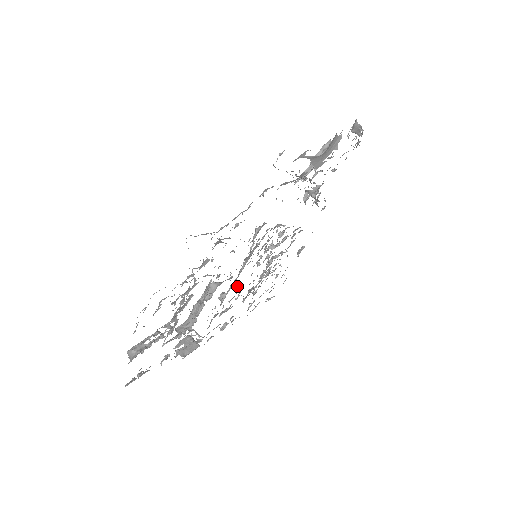
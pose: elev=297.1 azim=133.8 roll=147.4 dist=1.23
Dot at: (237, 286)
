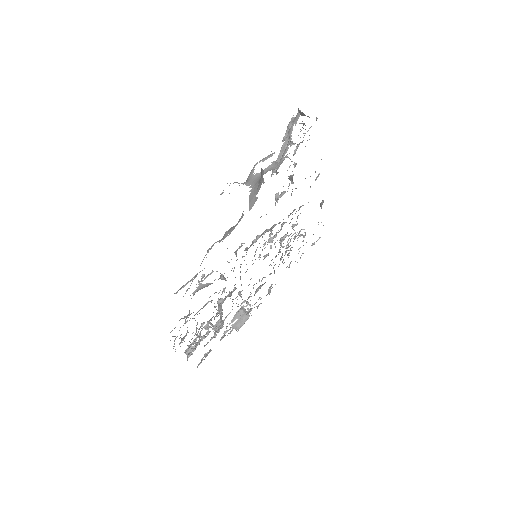
Dot at: occluded
